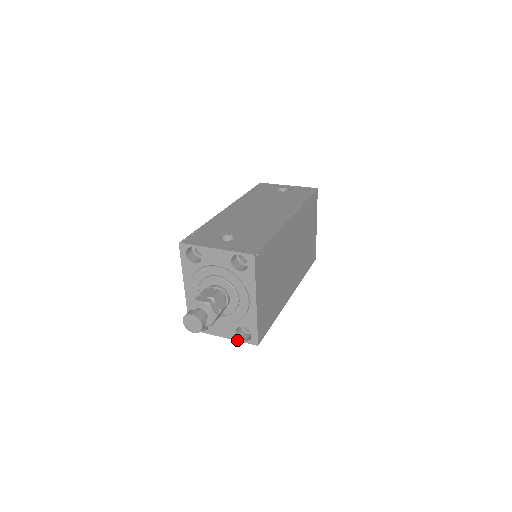
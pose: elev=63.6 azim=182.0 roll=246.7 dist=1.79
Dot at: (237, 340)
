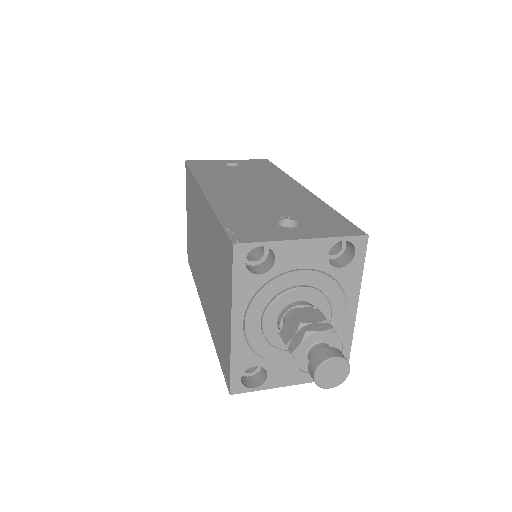
Dot at: occluded
